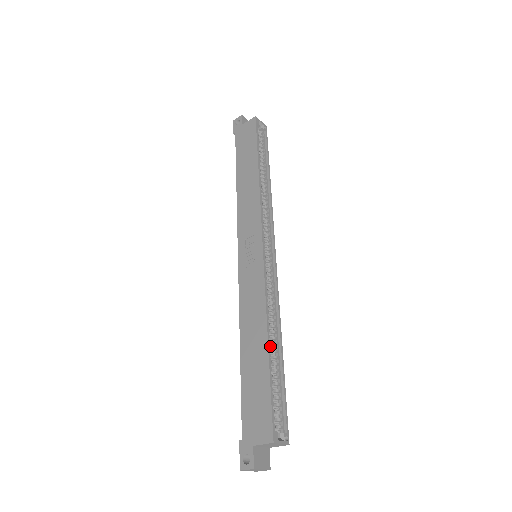
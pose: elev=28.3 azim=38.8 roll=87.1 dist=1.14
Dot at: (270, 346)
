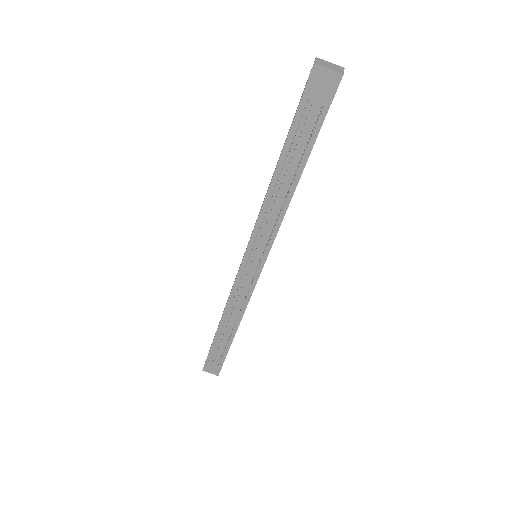
Dot at: occluded
